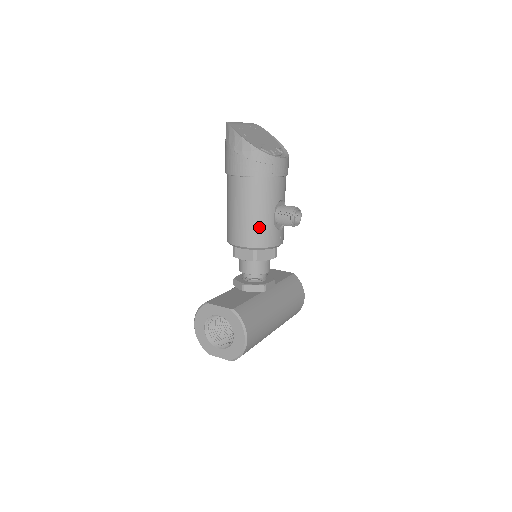
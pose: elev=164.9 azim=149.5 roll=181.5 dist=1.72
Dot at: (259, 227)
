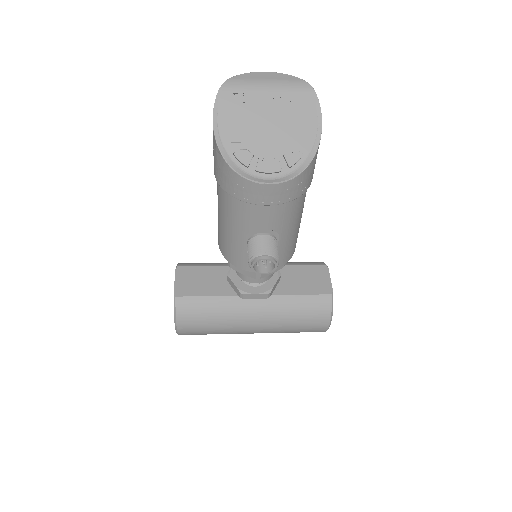
Dot at: (227, 241)
